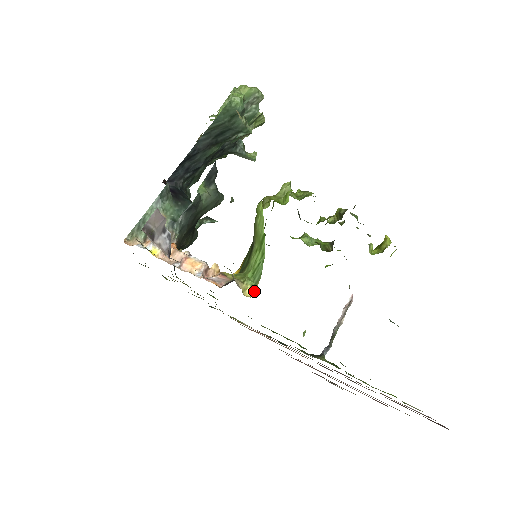
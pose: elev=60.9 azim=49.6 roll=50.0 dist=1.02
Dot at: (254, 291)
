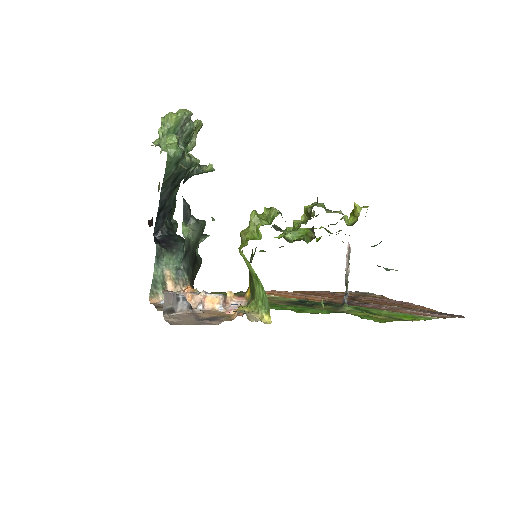
Dot at: (269, 318)
